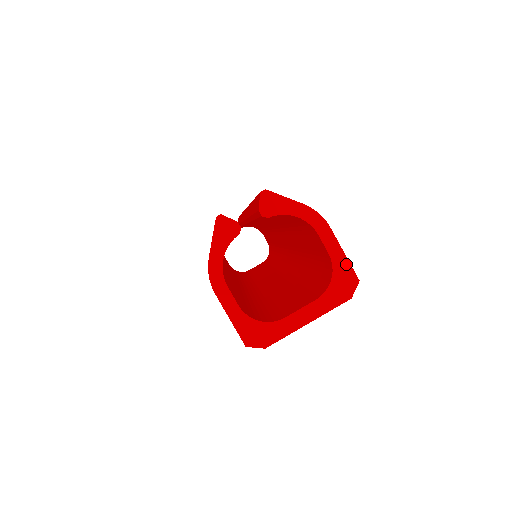
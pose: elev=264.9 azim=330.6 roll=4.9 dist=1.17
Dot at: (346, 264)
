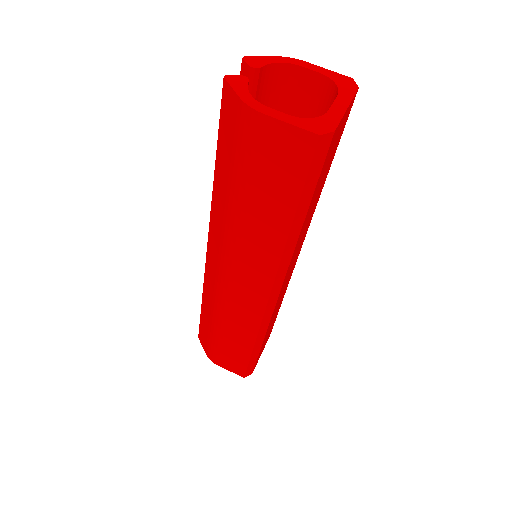
Dot at: (335, 74)
